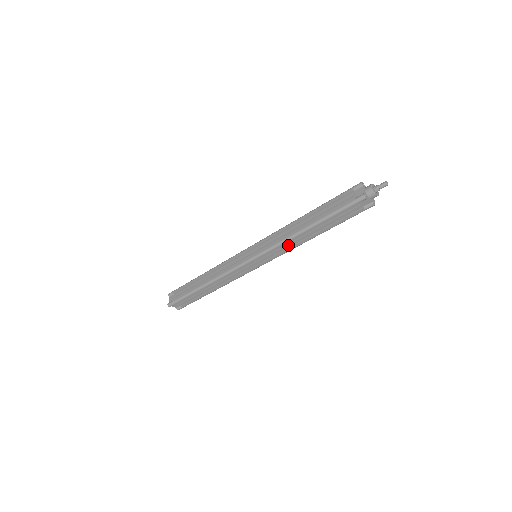
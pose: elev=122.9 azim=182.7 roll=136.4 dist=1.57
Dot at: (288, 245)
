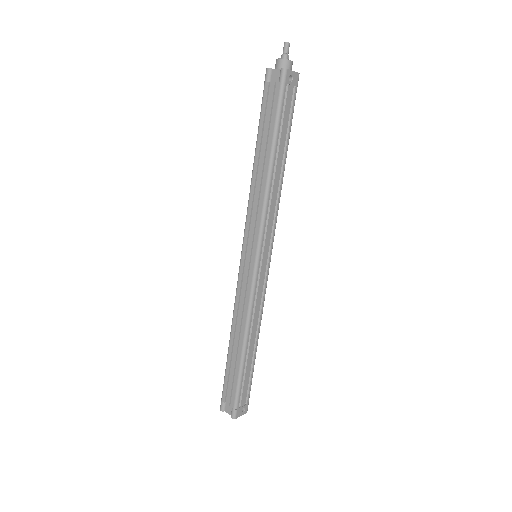
Dot at: (255, 200)
